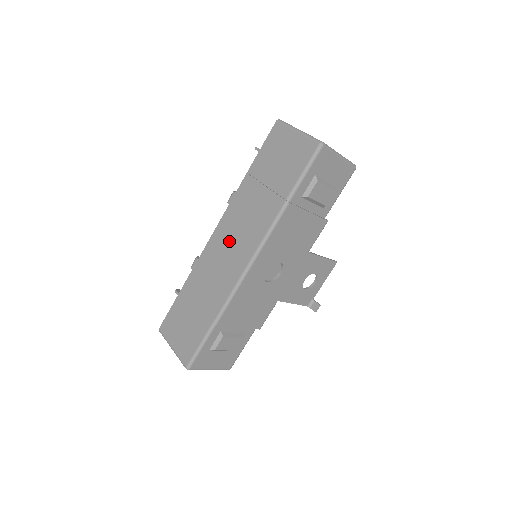
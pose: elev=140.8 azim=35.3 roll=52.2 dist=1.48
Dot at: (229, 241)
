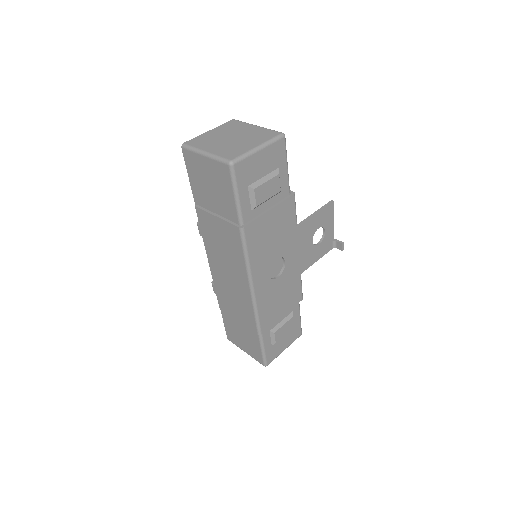
Dot at: (224, 269)
